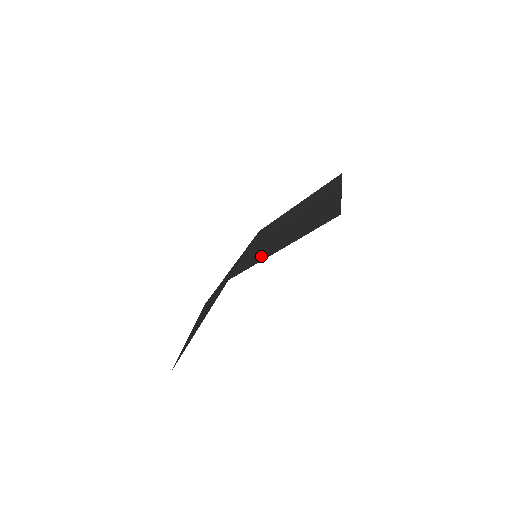
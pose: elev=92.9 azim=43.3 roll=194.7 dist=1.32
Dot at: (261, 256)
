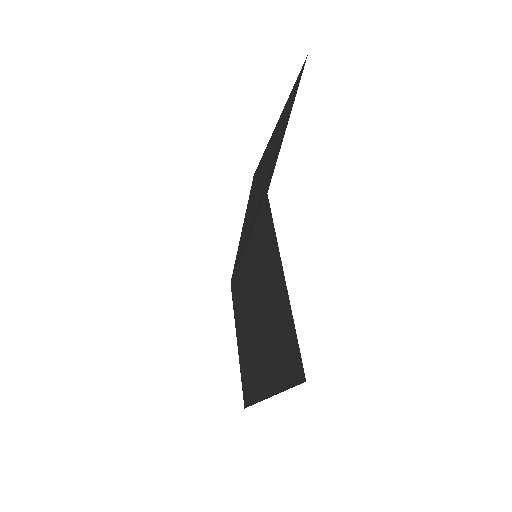
Dot at: occluded
